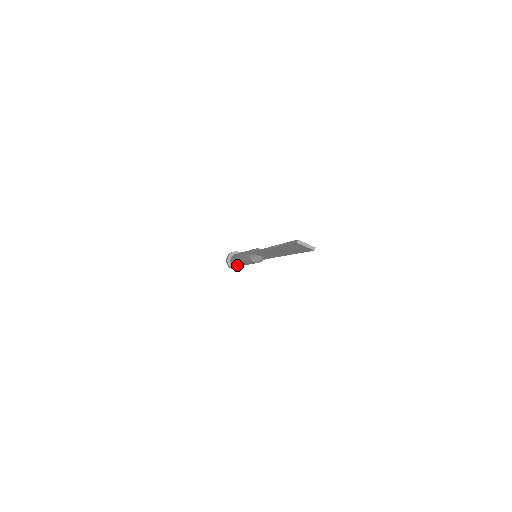
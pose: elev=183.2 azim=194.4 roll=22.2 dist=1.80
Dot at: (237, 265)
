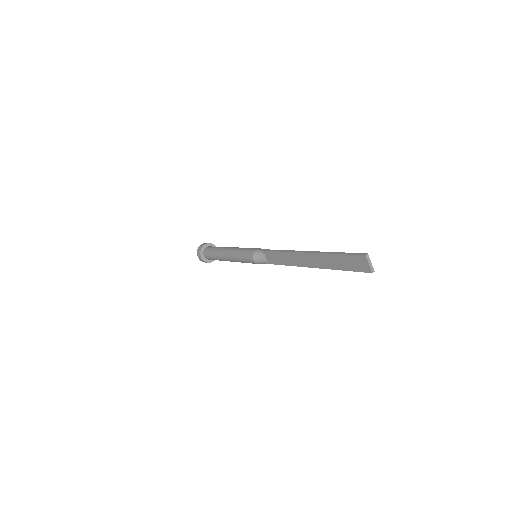
Dot at: (212, 257)
